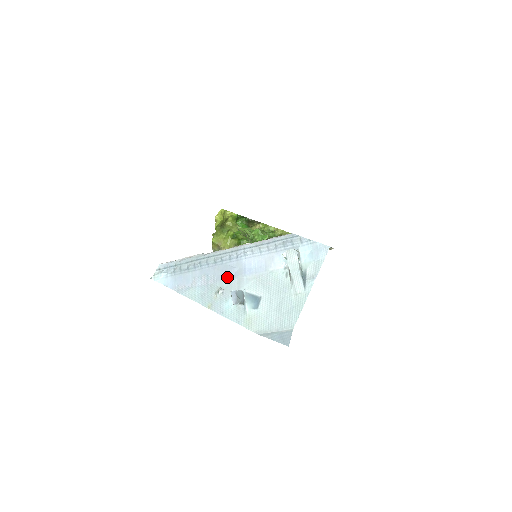
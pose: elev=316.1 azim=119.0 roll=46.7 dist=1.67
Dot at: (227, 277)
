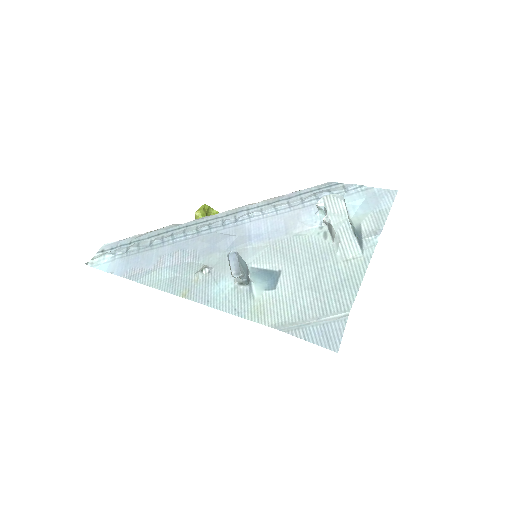
Dot at: (218, 249)
